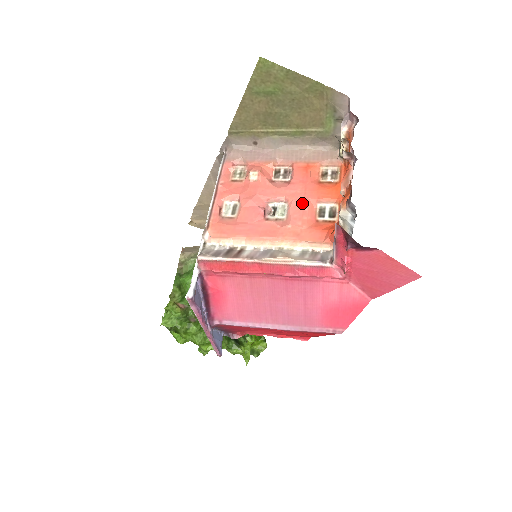
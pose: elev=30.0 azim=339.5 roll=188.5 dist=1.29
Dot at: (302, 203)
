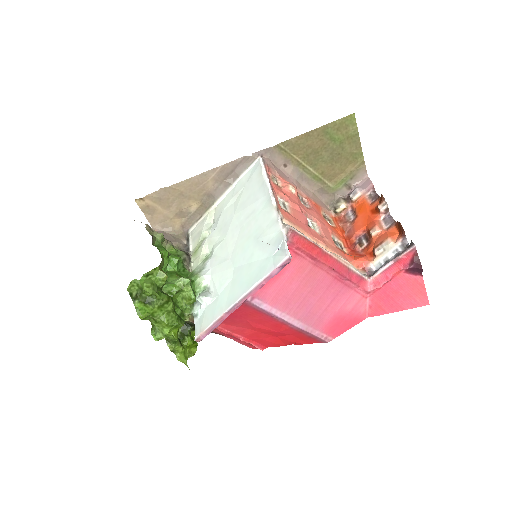
Dot at: (326, 228)
